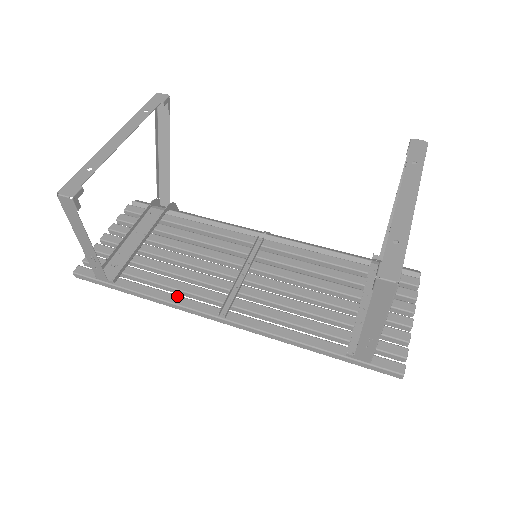
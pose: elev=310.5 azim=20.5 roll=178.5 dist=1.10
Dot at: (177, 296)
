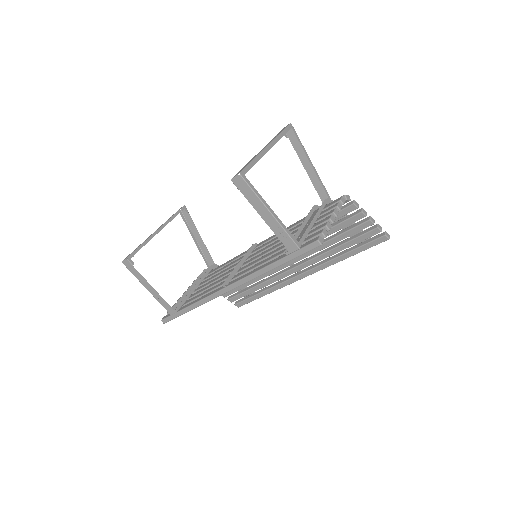
Dot at: (206, 295)
